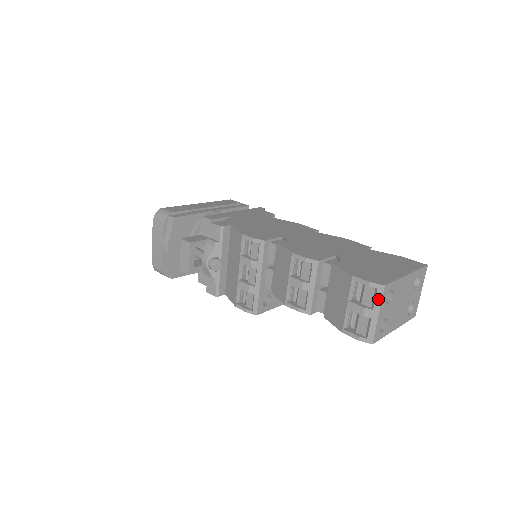
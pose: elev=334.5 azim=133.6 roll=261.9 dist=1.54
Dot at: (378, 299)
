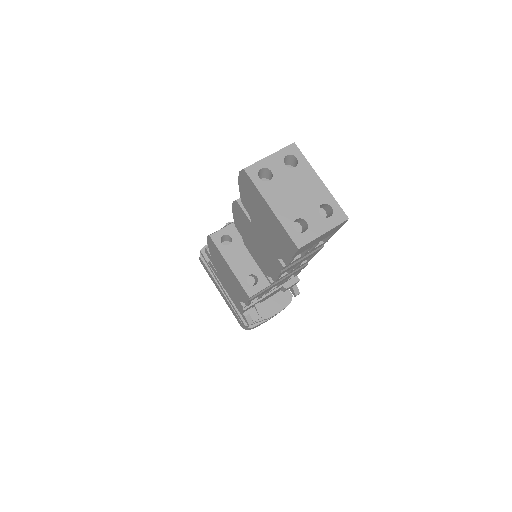
Dot at: (281, 149)
